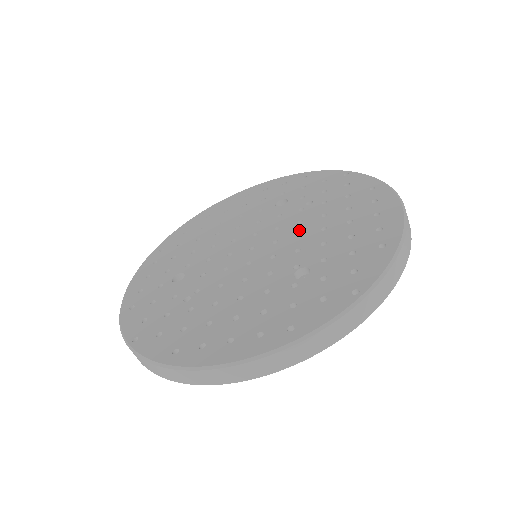
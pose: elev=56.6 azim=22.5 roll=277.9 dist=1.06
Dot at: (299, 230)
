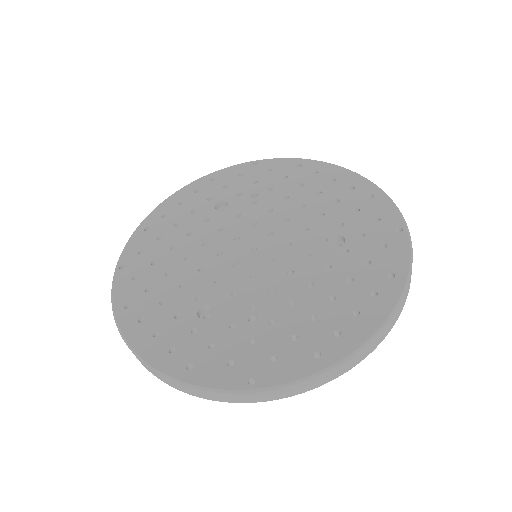
Dot at: (281, 217)
